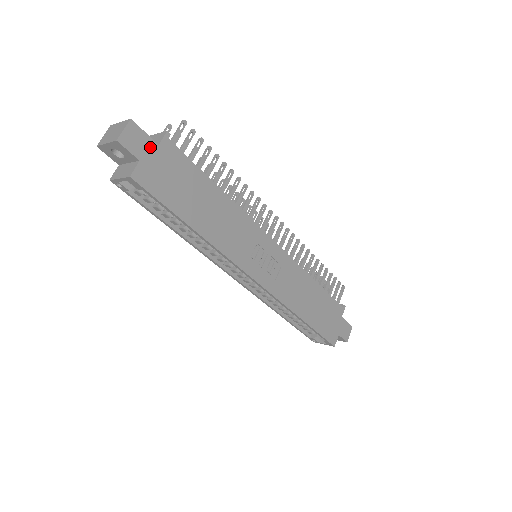
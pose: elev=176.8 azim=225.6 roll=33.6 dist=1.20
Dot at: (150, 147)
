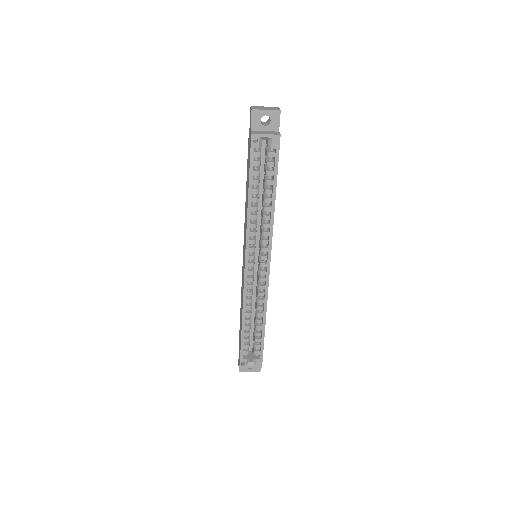
Dot at: occluded
